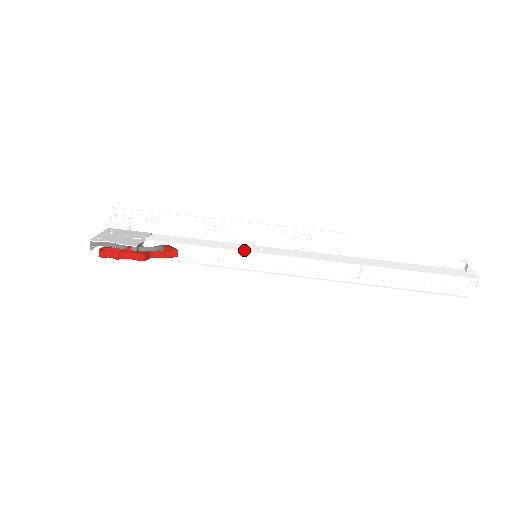
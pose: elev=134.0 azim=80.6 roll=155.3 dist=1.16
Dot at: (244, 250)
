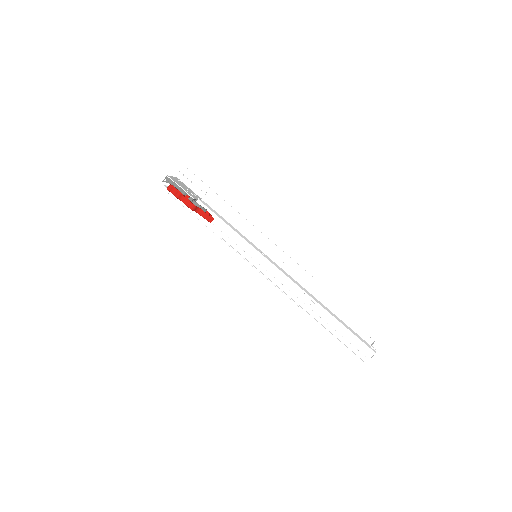
Dot at: (254, 246)
